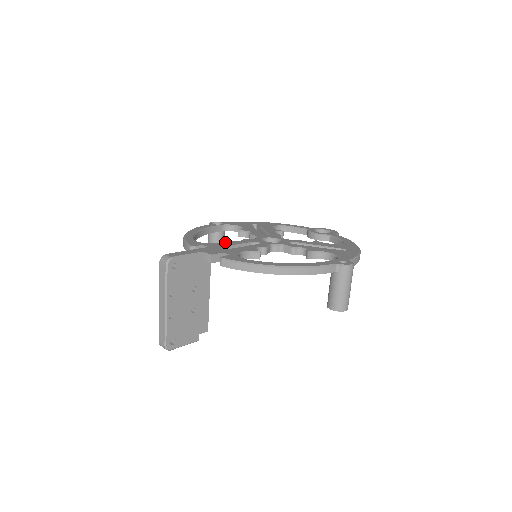
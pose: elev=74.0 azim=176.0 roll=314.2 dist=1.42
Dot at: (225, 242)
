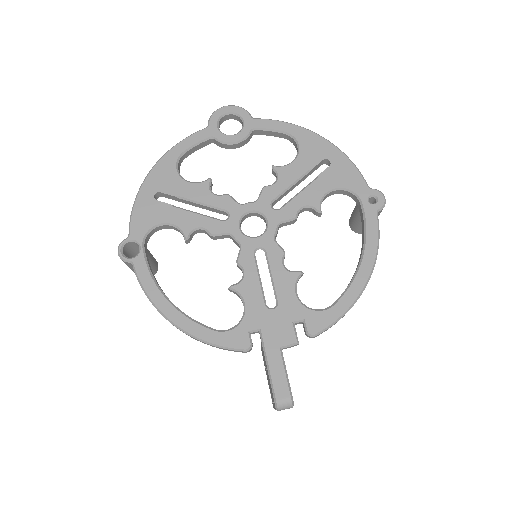
Dot at: (245, 295)
